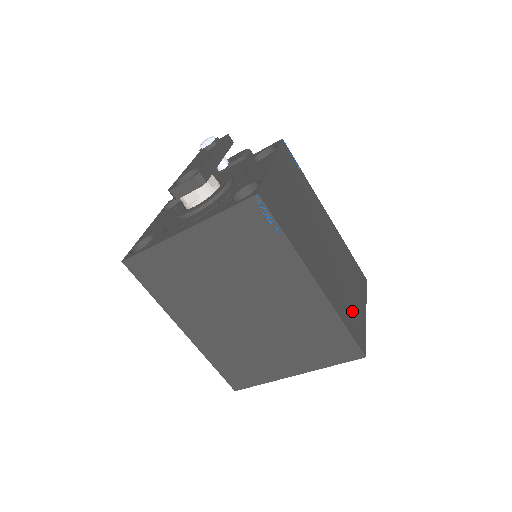
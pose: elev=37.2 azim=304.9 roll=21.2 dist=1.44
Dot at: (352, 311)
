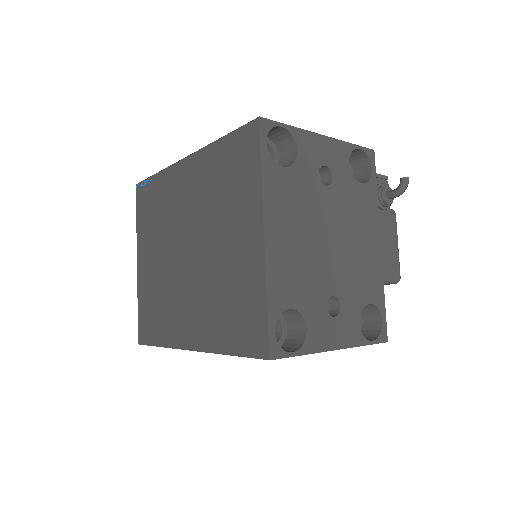
Dot at: occluded
